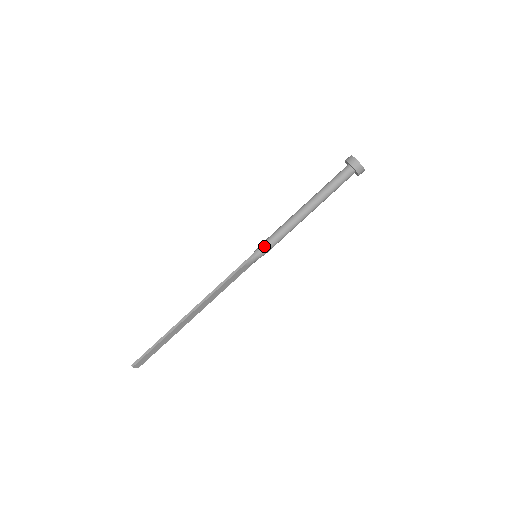
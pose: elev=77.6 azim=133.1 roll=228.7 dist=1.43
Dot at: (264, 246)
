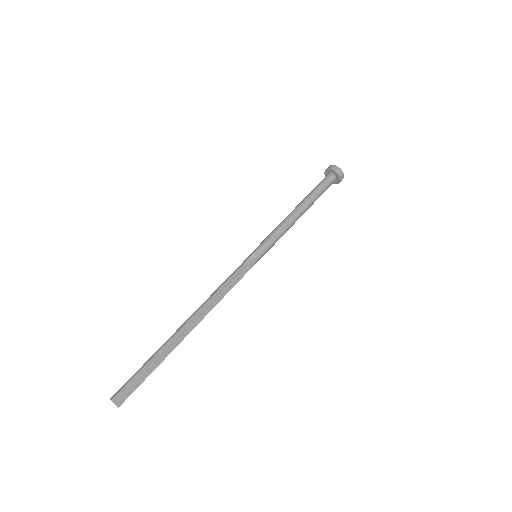
Dot at: (263, 243)
